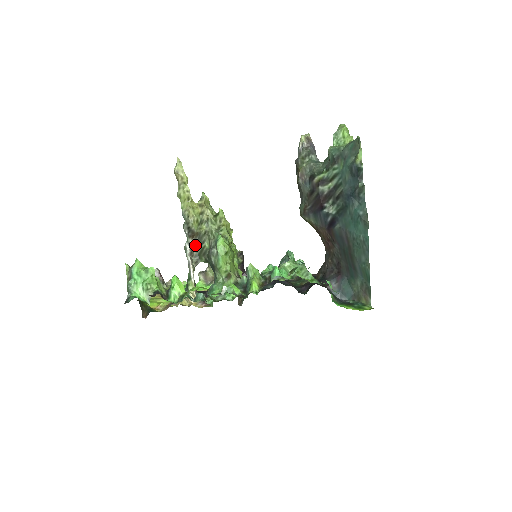
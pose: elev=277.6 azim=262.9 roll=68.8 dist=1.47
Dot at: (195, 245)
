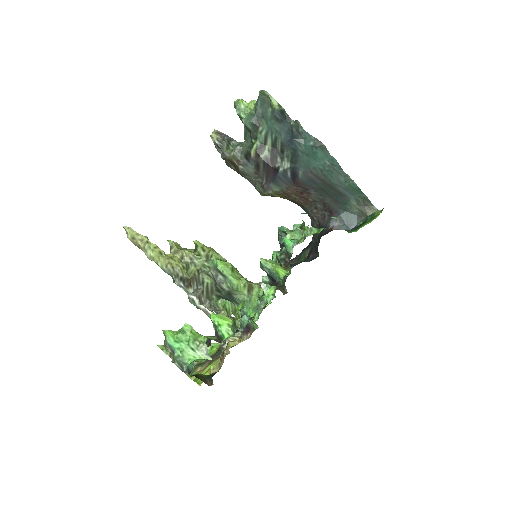
Dot at: (198, 291)
